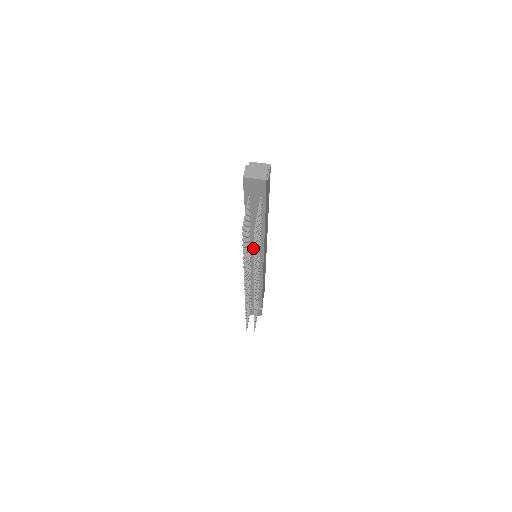
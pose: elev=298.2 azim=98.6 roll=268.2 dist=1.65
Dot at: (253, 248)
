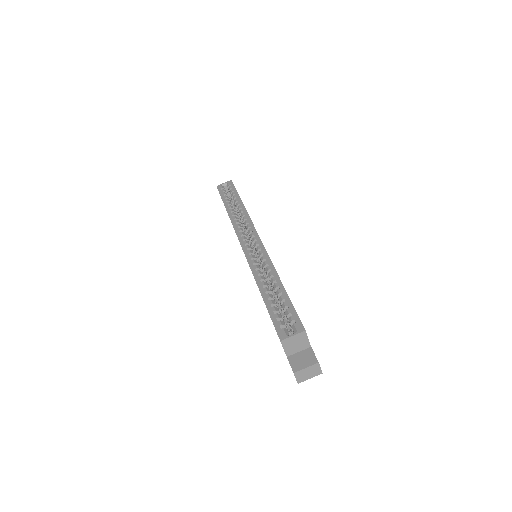
Dot at: occluded
